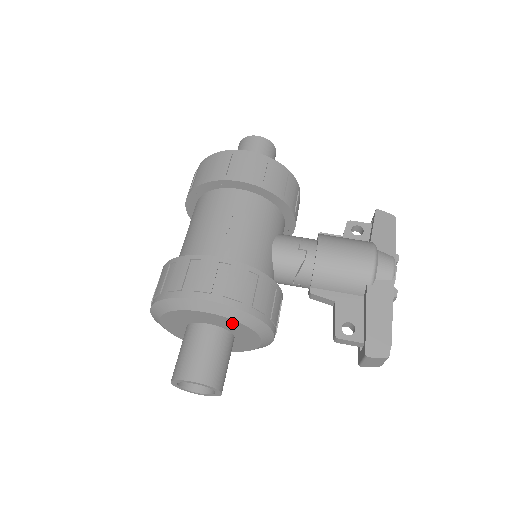
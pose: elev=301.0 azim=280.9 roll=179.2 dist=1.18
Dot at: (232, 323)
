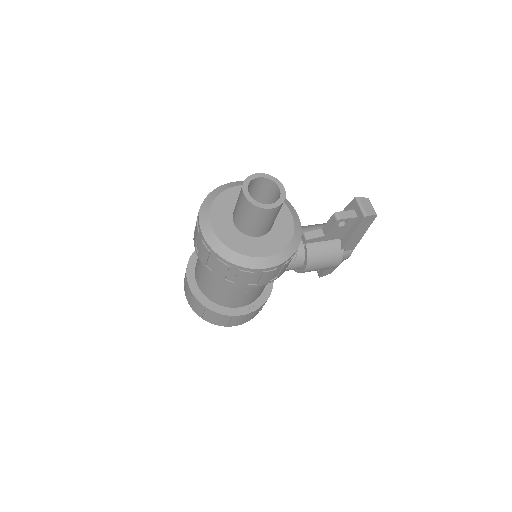
Dot at: occluded
